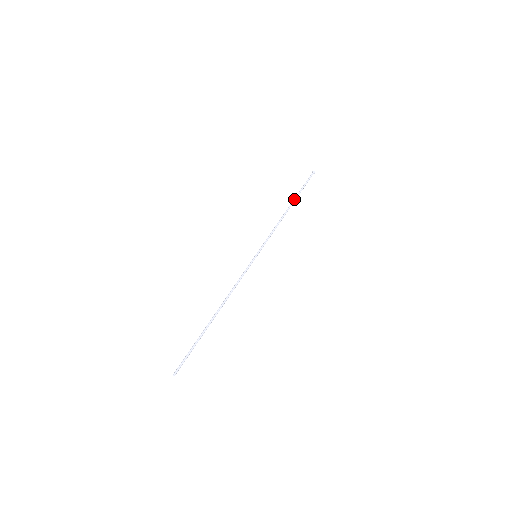
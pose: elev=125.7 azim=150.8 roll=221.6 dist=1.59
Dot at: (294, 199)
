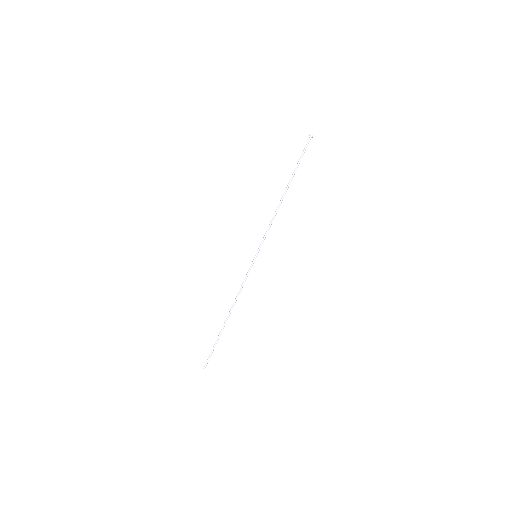
Dot at: occluded
